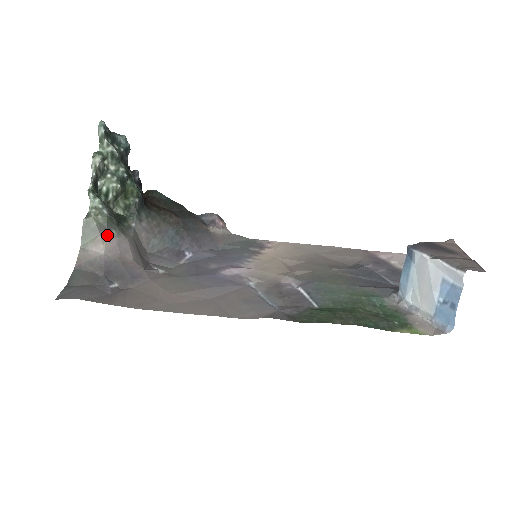
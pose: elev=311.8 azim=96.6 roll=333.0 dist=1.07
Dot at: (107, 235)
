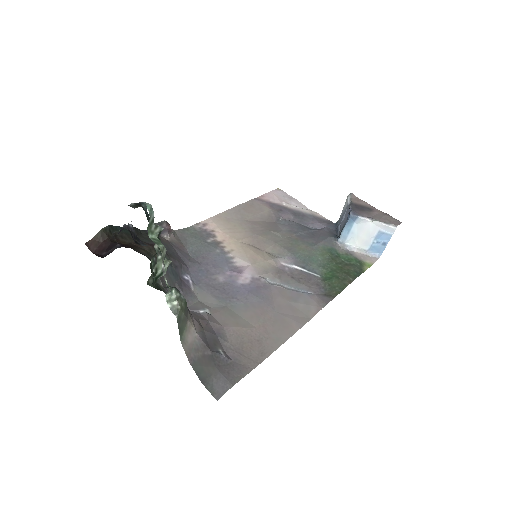
Dot at: (190, 316)
